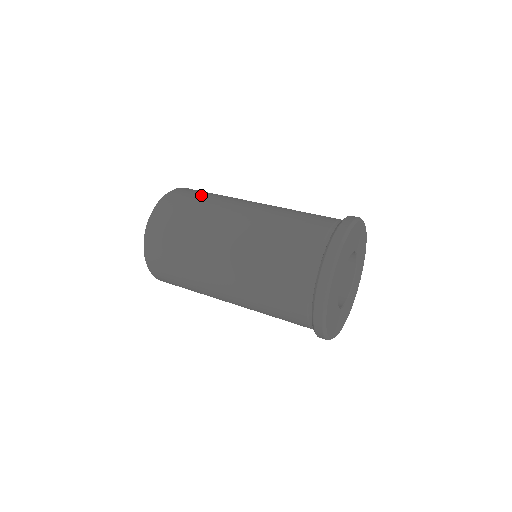
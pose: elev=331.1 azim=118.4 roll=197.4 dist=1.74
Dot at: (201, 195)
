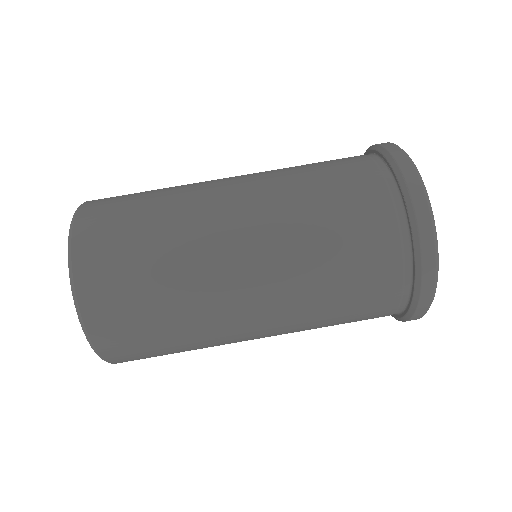
Dot at: (136, 254)
